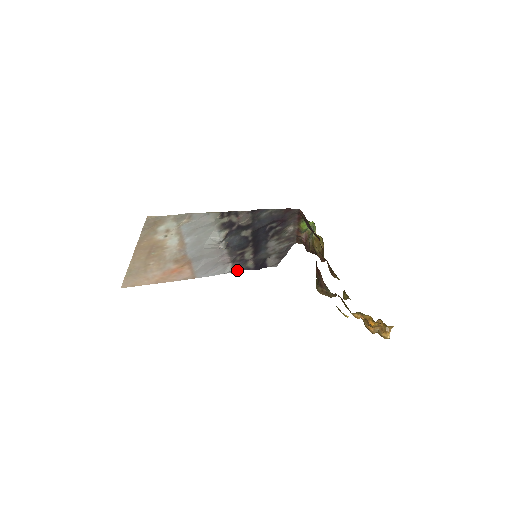
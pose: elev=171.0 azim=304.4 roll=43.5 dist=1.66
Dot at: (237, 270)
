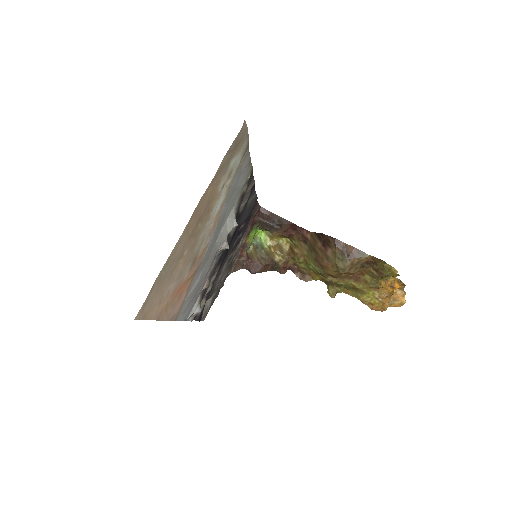
Dot at: occluded
